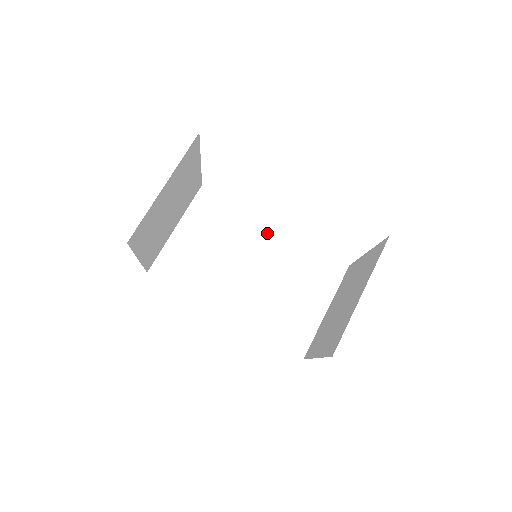
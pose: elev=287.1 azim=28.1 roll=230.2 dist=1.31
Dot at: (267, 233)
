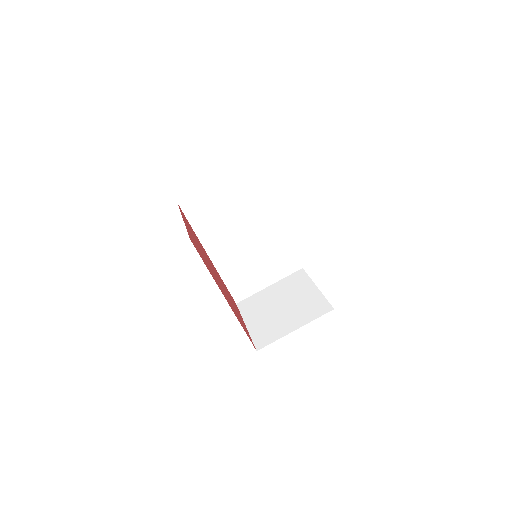
Dot at: (272, 221)
